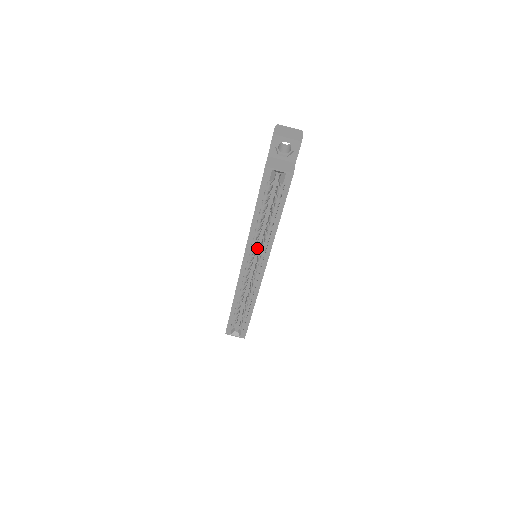
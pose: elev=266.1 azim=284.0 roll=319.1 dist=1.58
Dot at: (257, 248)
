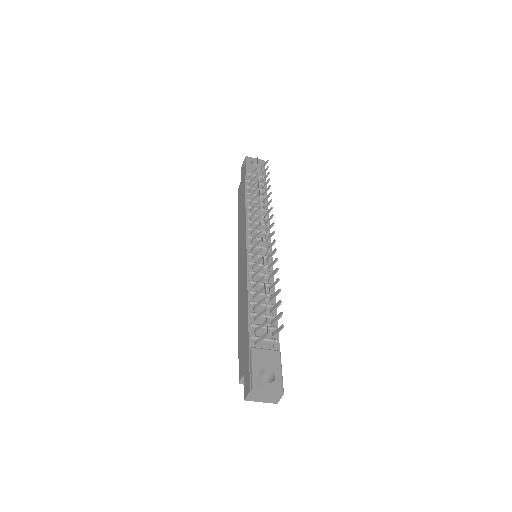
Dot at: occluded
